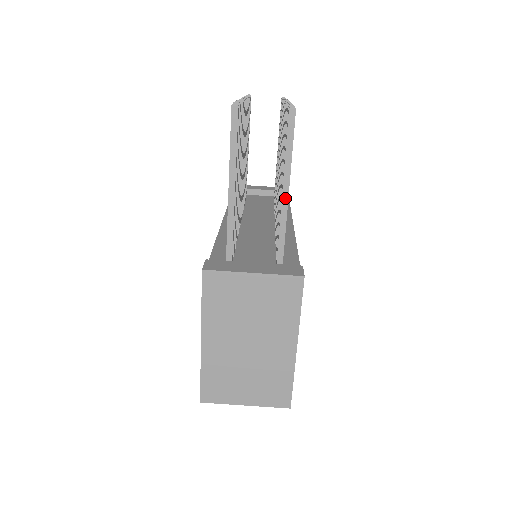
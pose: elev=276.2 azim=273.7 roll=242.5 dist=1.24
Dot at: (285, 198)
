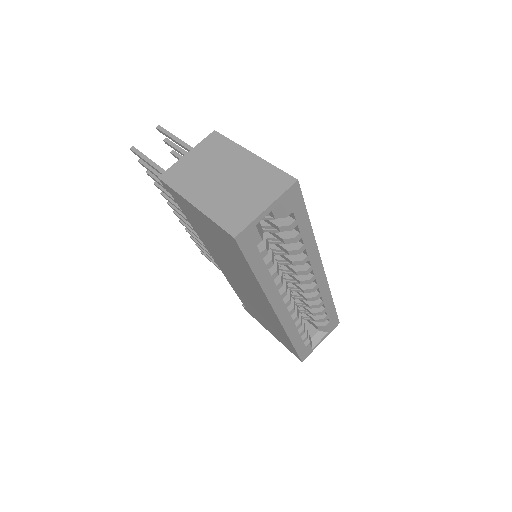
Dot at: (187, 146)
